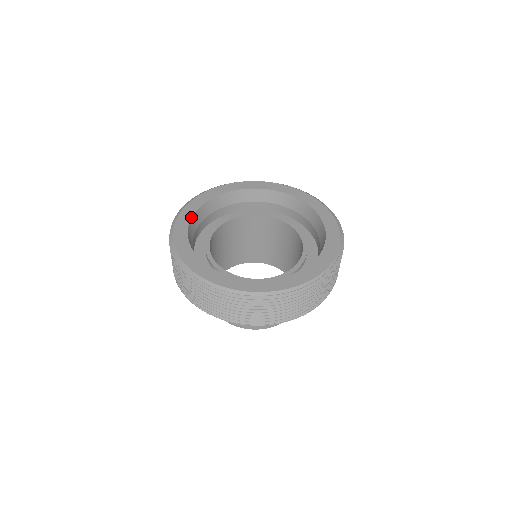
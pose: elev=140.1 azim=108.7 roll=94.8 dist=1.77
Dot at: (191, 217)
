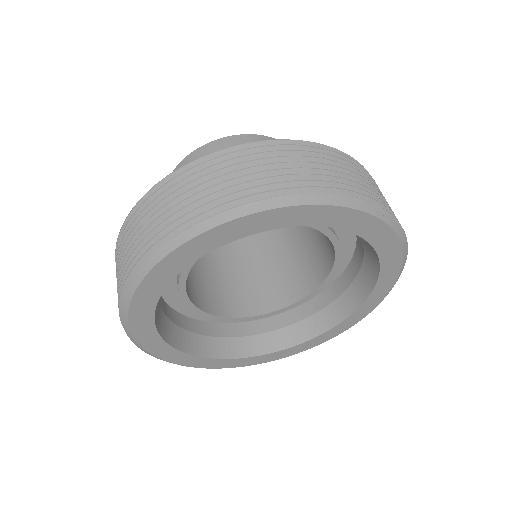
Dot at: (154, 309)
